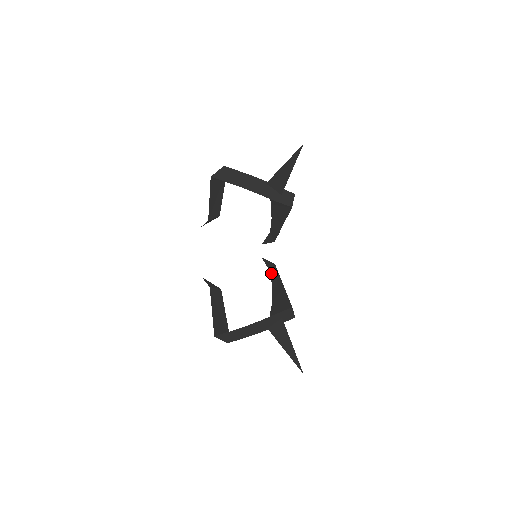
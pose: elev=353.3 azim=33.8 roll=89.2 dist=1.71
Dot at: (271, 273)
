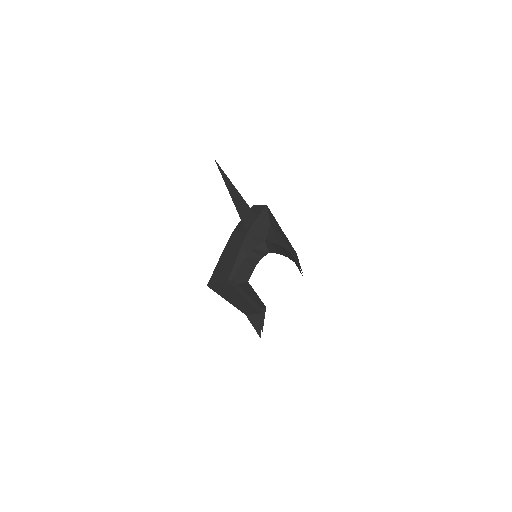
Dot at: (294, 257)
